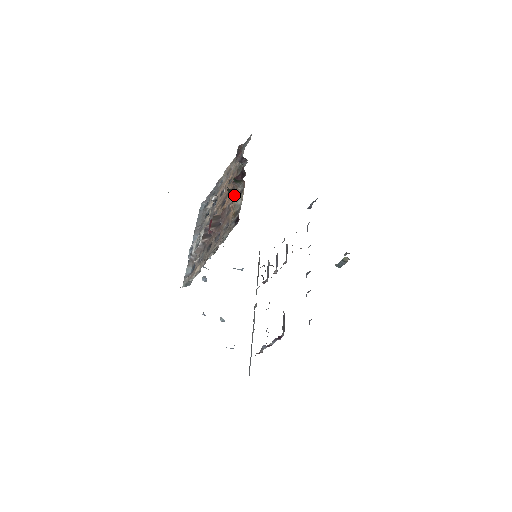
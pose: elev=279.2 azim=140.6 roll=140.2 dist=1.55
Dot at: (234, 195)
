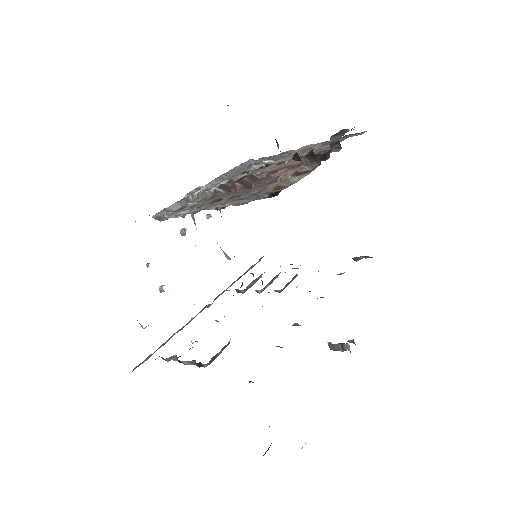
Dot at: (294, 170)
